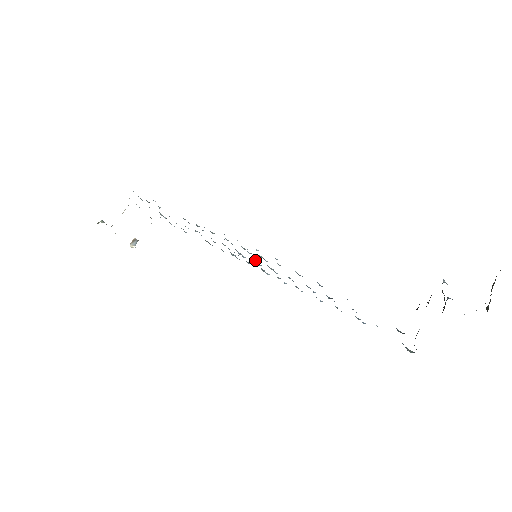
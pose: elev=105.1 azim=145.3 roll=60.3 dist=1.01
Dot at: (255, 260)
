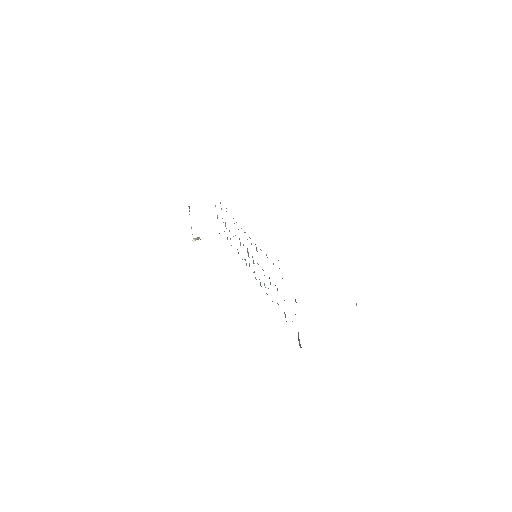
Dot at: occluded
